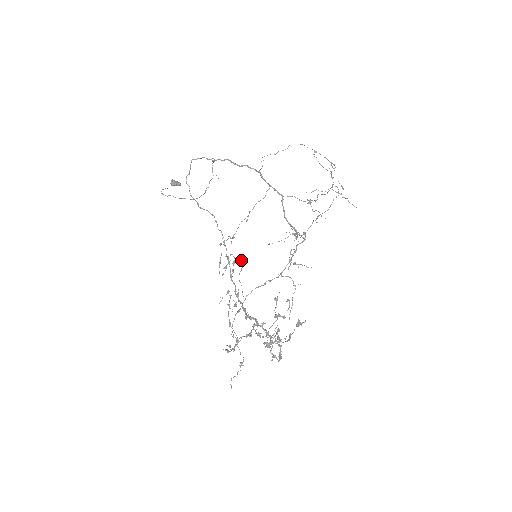
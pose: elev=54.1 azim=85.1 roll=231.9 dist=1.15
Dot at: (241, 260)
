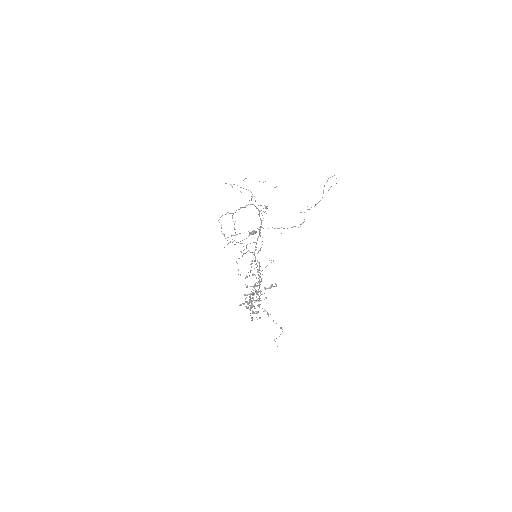
Dot at: occluded
